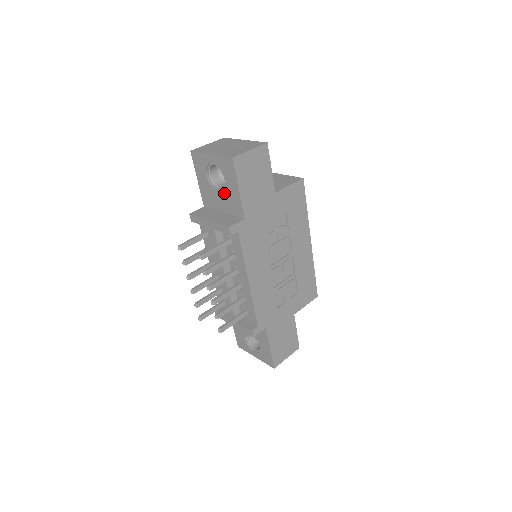
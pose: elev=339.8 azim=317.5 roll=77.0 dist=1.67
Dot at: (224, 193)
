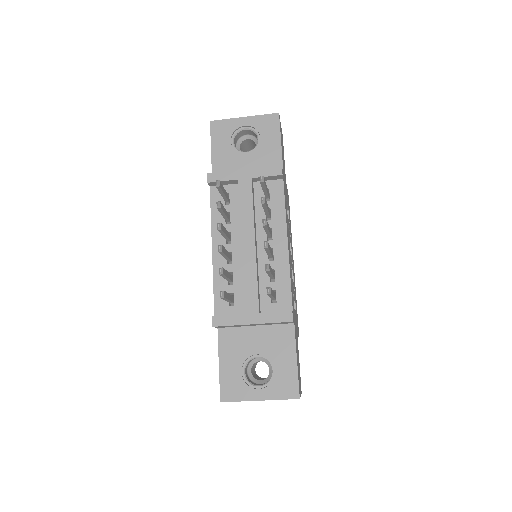
Dot at: (256, 153)
